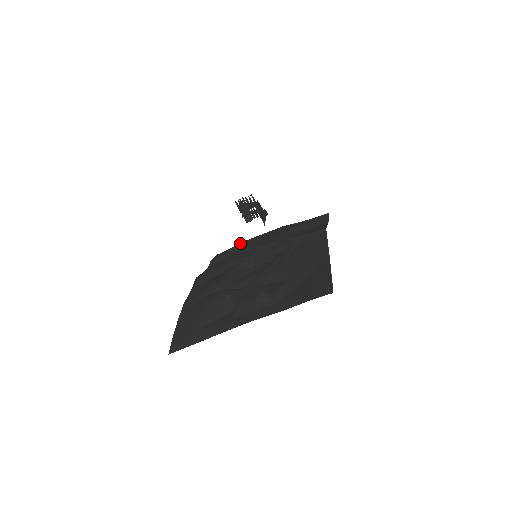
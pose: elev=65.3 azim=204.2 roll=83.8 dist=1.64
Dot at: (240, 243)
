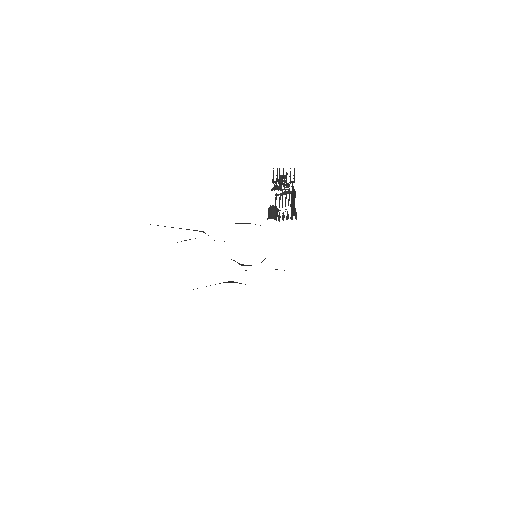
Dot at: occluded
